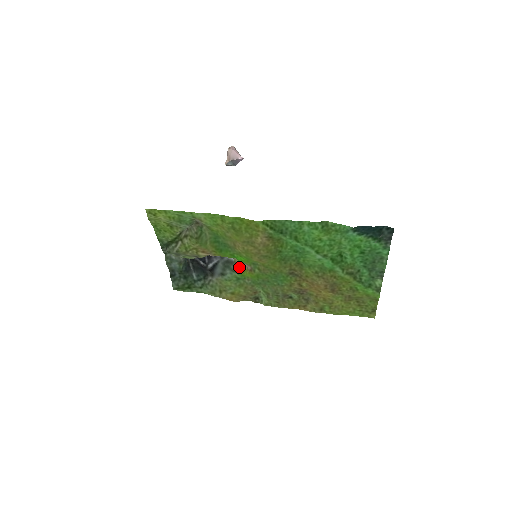
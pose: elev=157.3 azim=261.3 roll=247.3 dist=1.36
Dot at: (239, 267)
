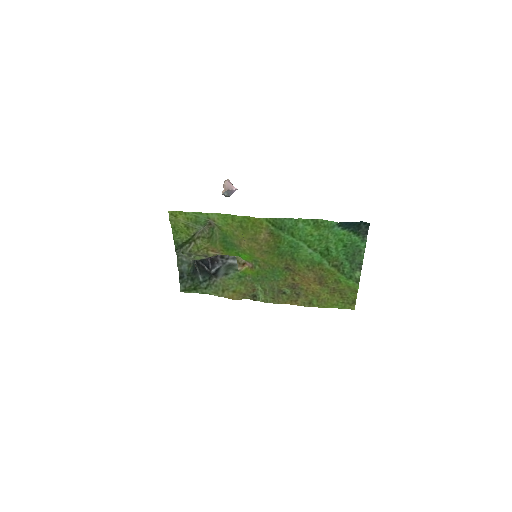
Dot at: (242, 265)
